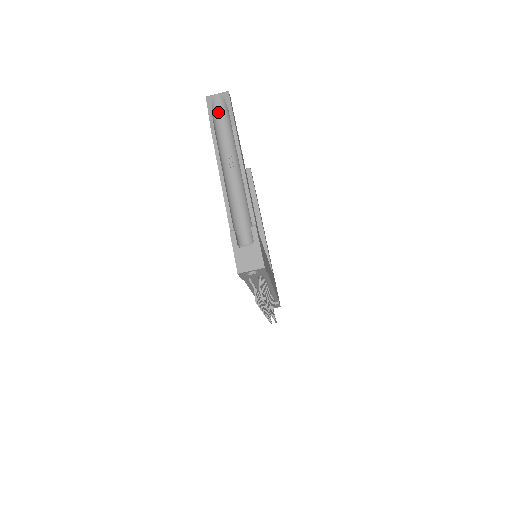
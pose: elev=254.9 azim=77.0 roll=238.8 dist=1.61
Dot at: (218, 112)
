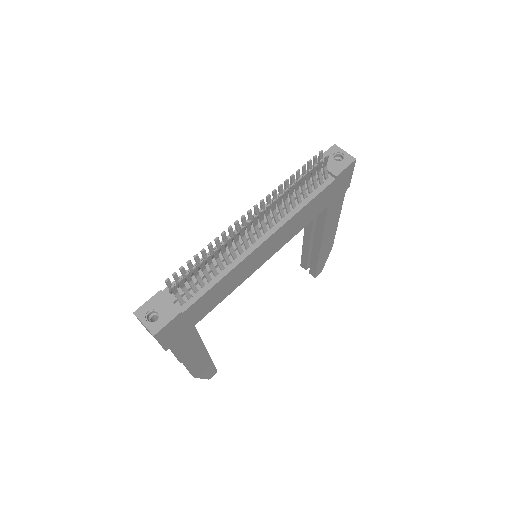
Dot at: occluded
